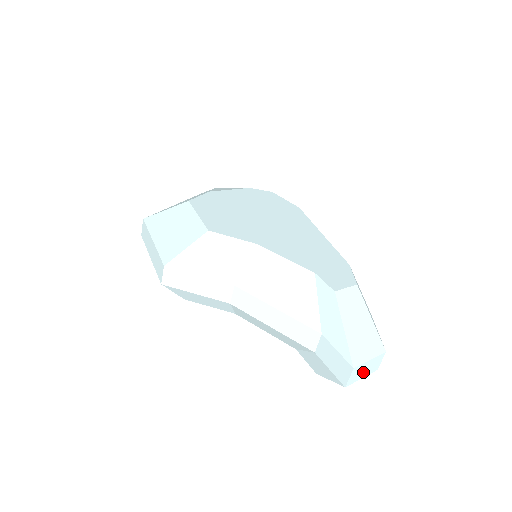
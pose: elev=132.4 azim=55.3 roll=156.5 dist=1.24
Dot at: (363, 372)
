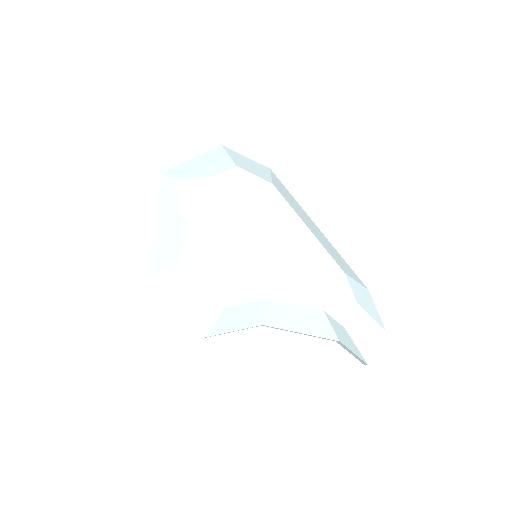
Dot at: occluded
